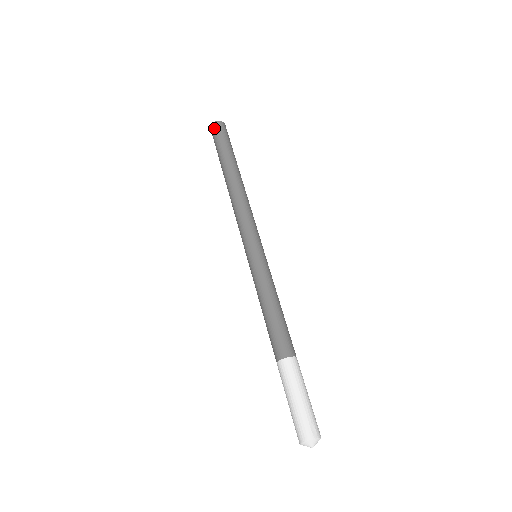
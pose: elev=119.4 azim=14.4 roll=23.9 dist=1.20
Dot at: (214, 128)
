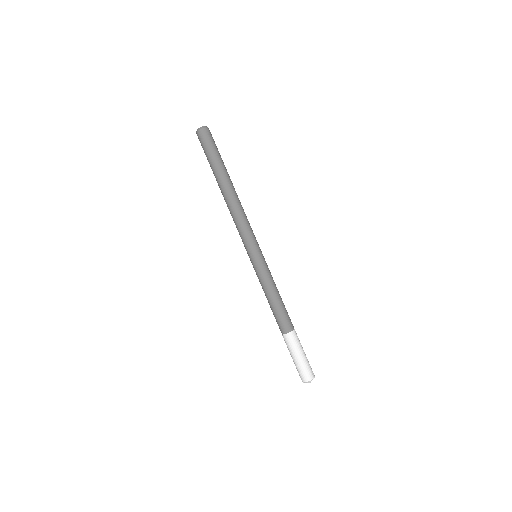
Dot at: (204, 134)
